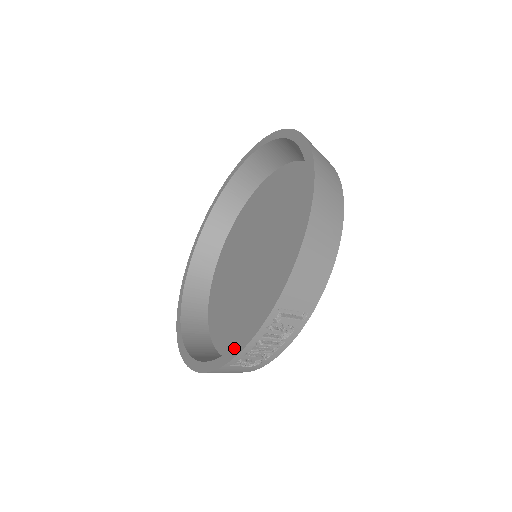
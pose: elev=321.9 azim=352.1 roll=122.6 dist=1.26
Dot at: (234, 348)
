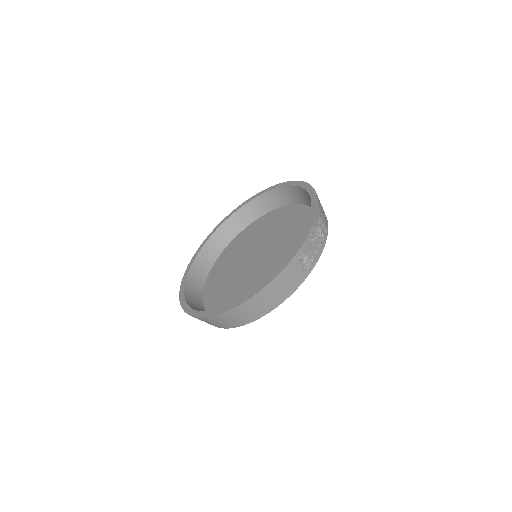
Dot at: (298, 244)
